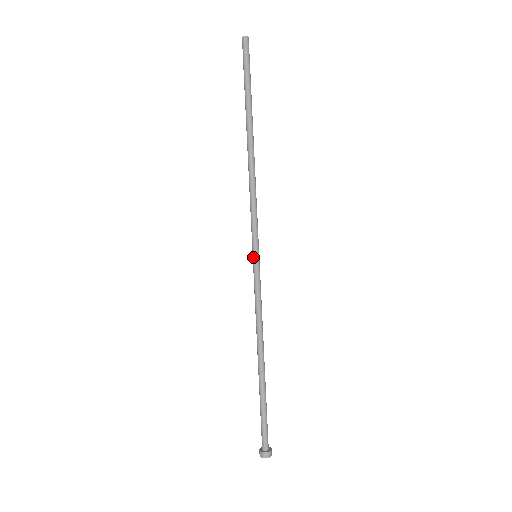
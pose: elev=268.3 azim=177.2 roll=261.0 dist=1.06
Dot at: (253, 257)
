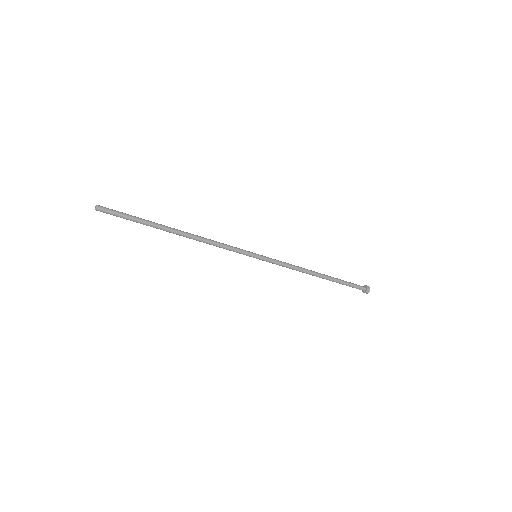
Dot at: (255, 257)
